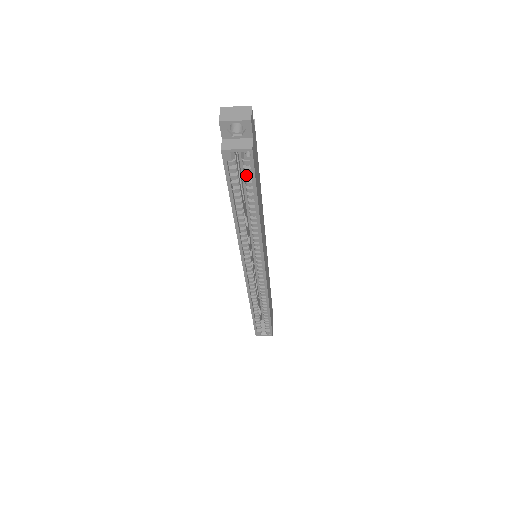
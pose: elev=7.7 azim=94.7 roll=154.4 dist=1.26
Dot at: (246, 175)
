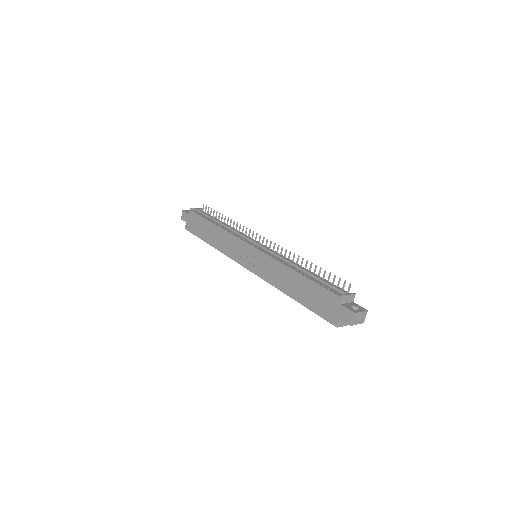
Dot at: occluded
